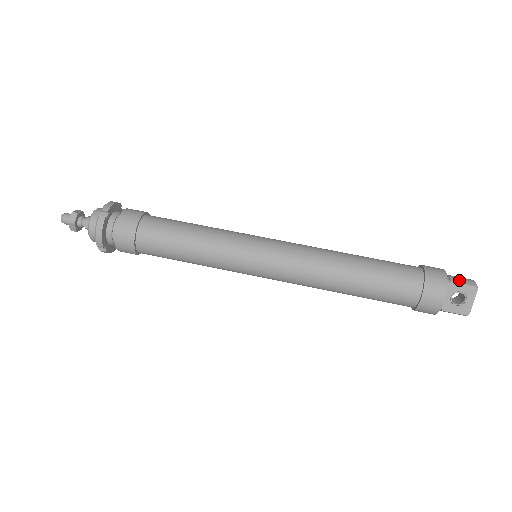
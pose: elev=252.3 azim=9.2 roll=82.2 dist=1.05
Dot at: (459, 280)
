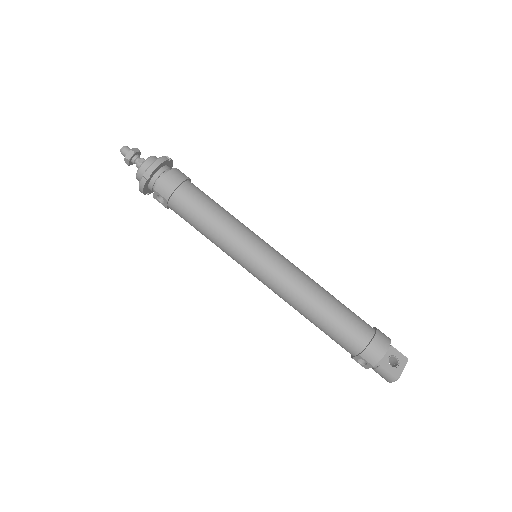
Dot at: (396, 349)
